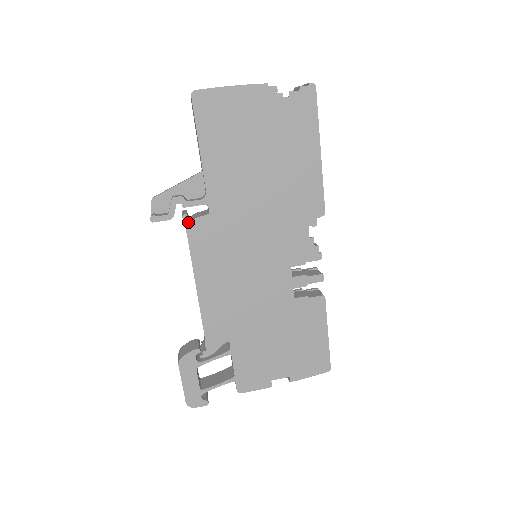
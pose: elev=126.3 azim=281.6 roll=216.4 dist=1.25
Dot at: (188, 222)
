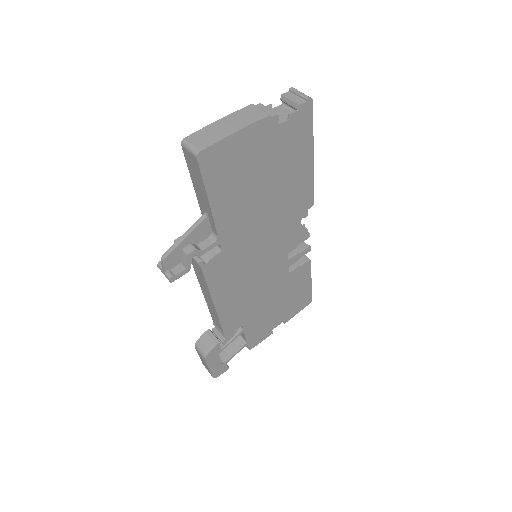
Dot at: (204, 266)
